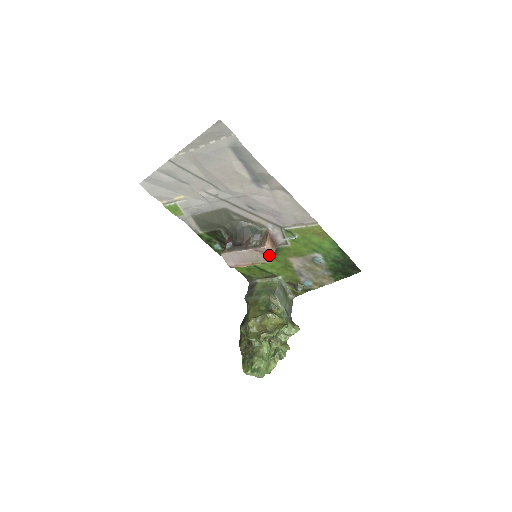
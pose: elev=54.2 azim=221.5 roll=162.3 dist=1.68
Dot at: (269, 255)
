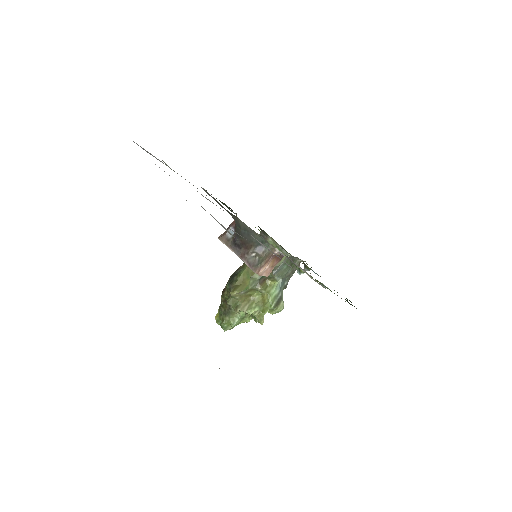
Dot at: occluded
